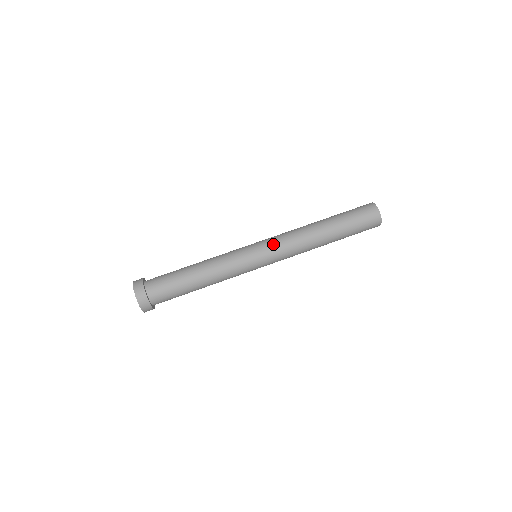
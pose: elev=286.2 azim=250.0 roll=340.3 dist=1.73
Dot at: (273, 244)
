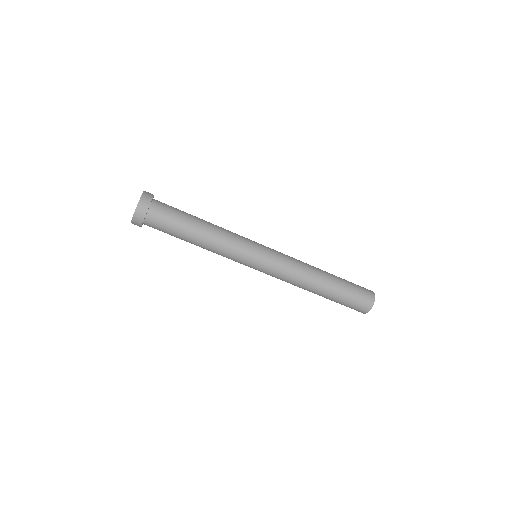
Dot at: (279, 256)
